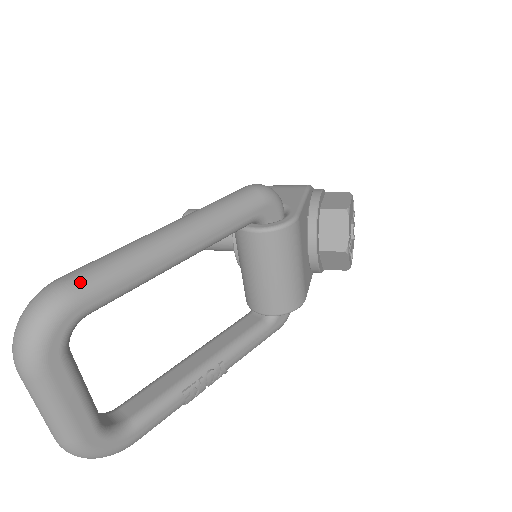
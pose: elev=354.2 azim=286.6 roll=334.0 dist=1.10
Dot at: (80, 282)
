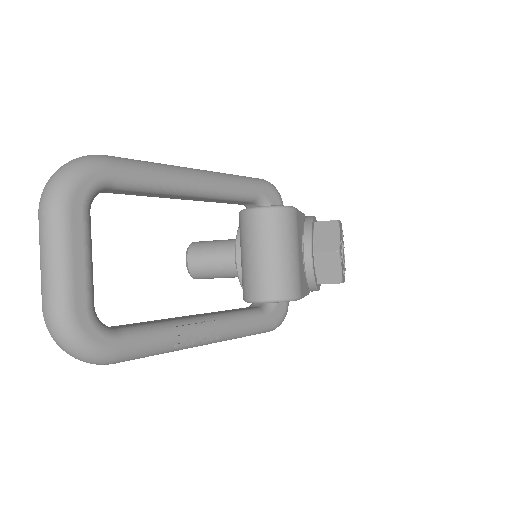
Dot at: (116, 157)
